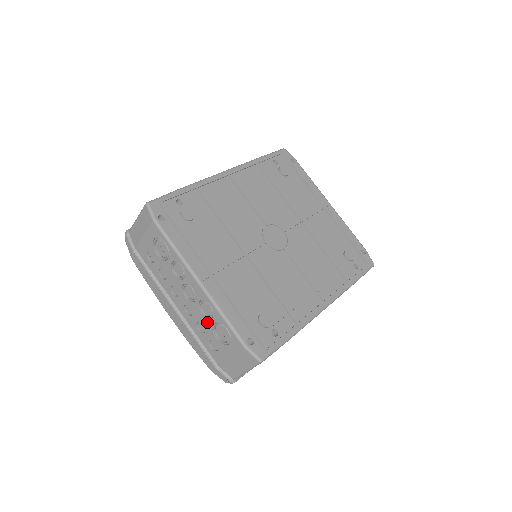
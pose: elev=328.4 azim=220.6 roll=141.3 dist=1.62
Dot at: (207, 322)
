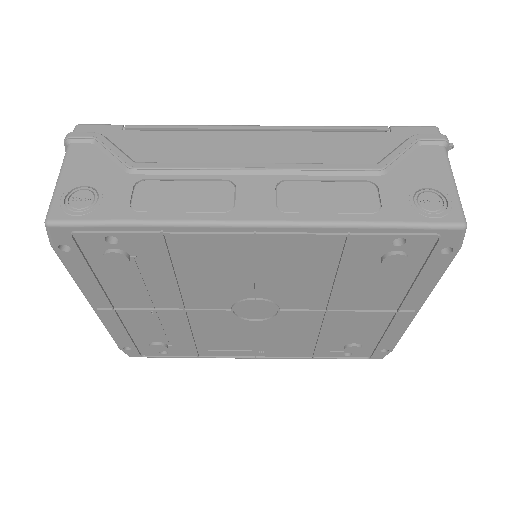
Dot at: occluded
